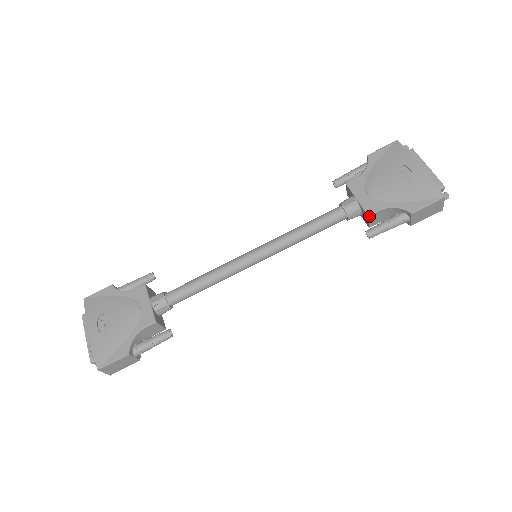
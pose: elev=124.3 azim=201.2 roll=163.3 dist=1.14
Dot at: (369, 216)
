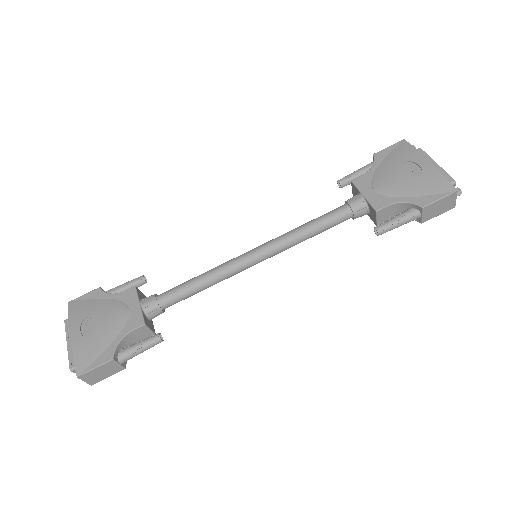
Dot at: (377, 212)
